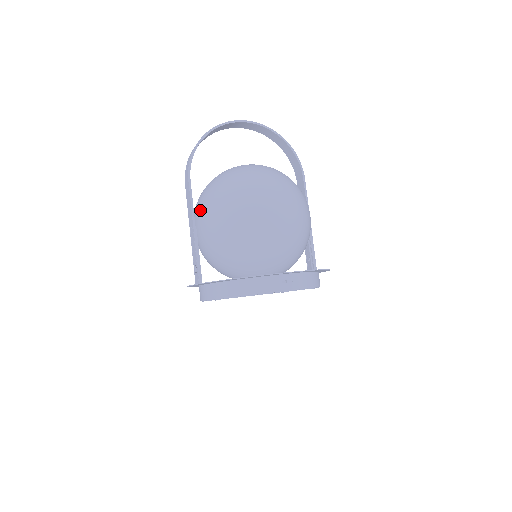
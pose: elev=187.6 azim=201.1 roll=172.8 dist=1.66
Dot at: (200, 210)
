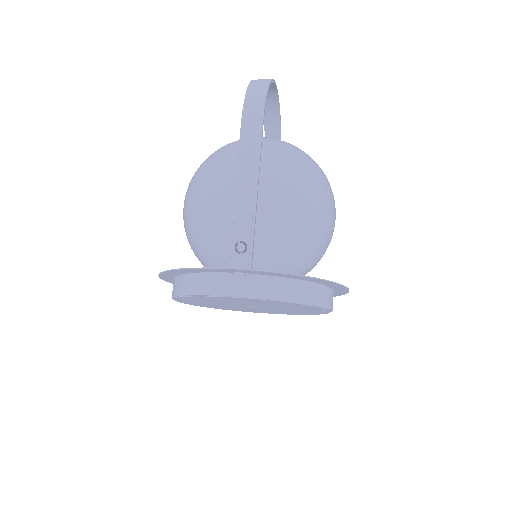
Dot at: (270, 171)
